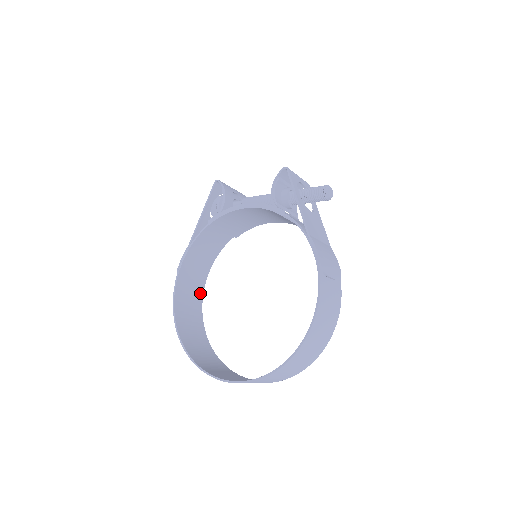
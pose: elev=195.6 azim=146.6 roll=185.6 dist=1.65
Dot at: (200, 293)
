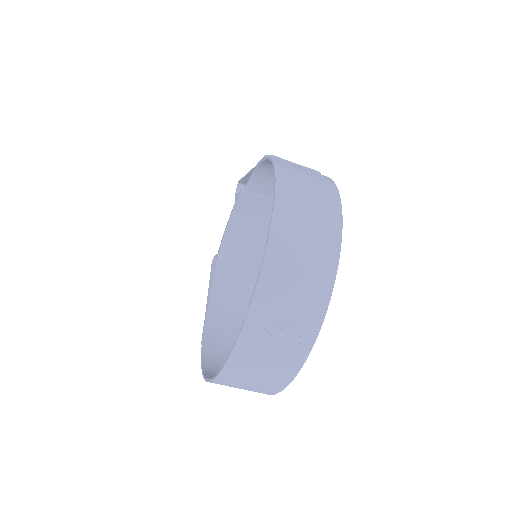
Dot at: occluded
